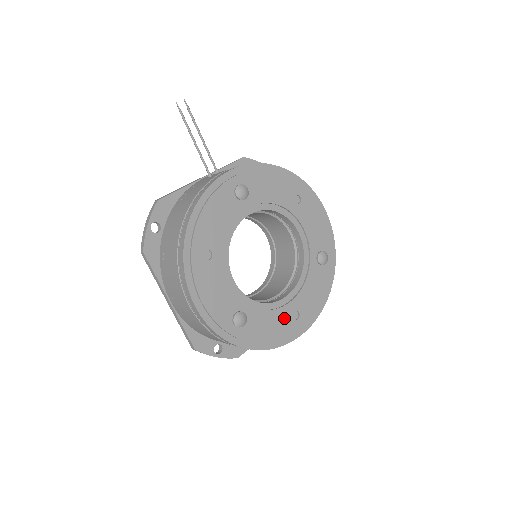
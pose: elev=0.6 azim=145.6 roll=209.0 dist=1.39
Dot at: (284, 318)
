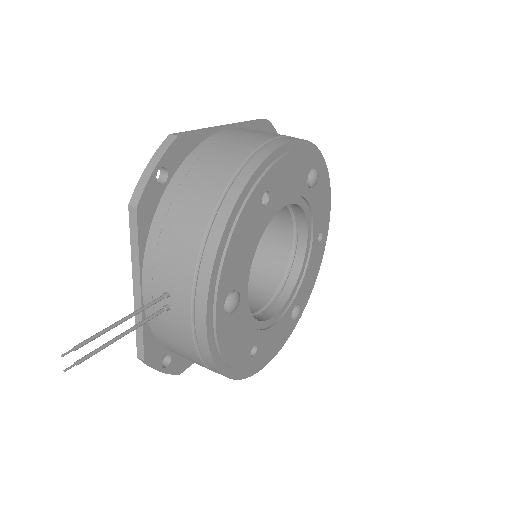
Dot at: (315, 254)
